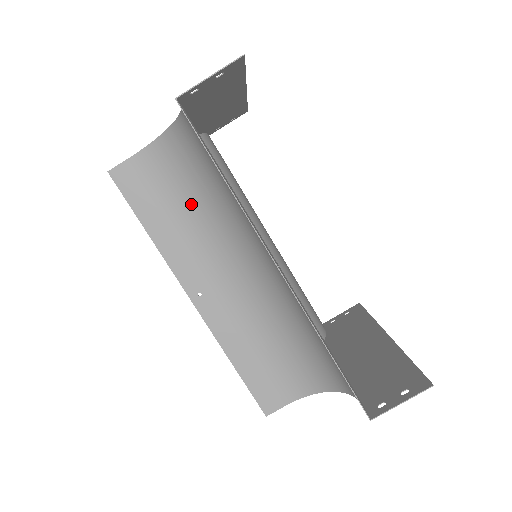
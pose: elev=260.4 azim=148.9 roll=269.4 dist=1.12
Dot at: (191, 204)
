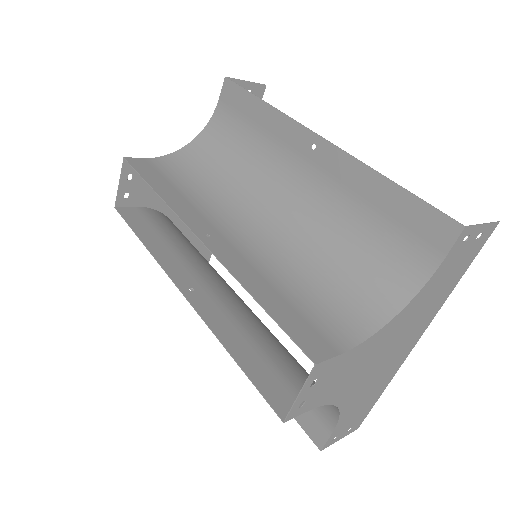
Dot at: (202, 183)
